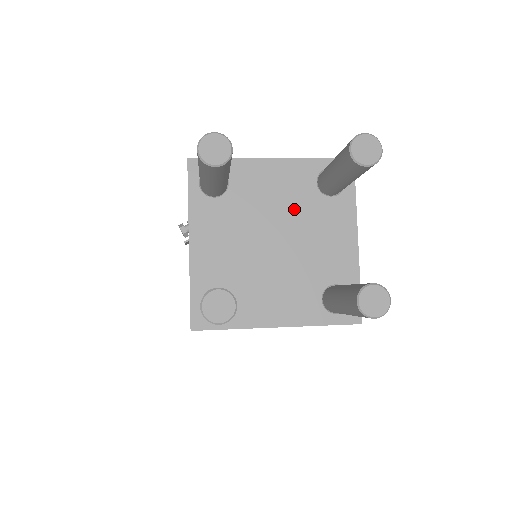
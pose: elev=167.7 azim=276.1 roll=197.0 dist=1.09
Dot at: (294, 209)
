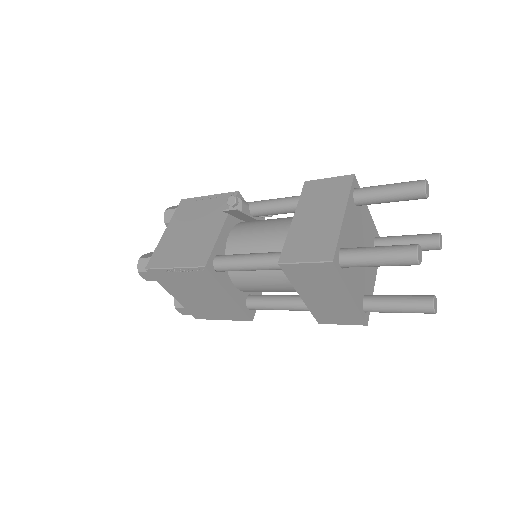
Dot at: (368, 243)
